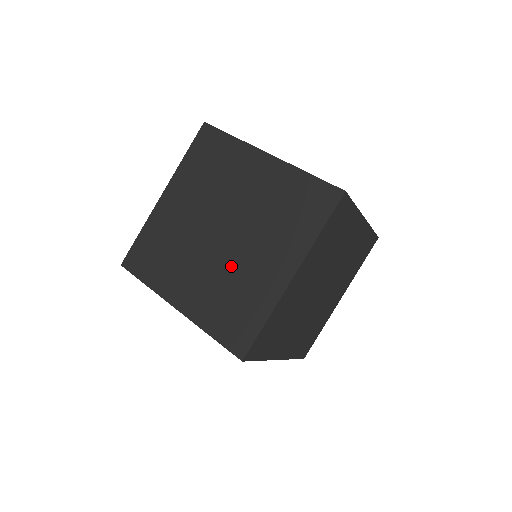
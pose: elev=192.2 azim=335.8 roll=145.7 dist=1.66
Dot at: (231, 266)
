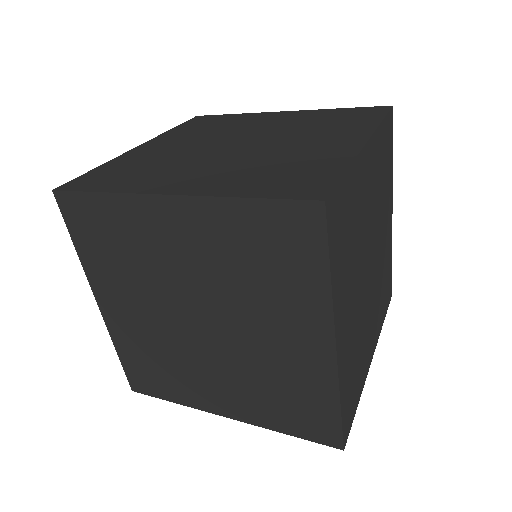
Dot at: (263, 154)
